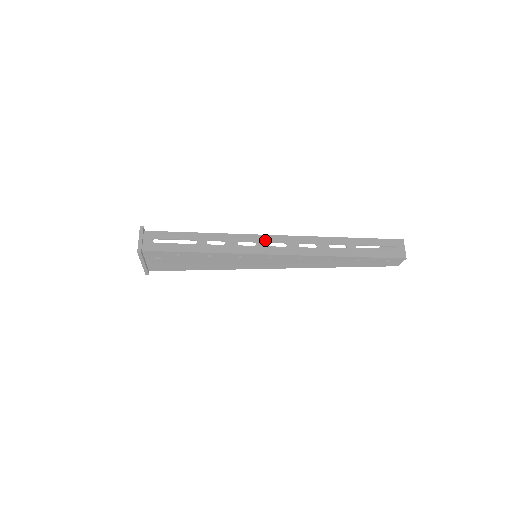
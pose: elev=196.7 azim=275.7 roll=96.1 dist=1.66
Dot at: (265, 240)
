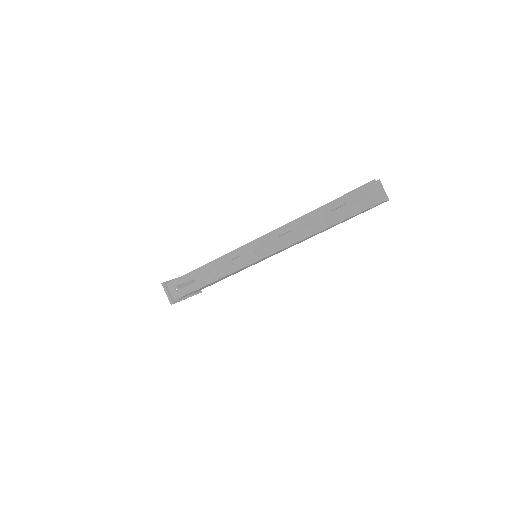
Dot at: (249, 249)
